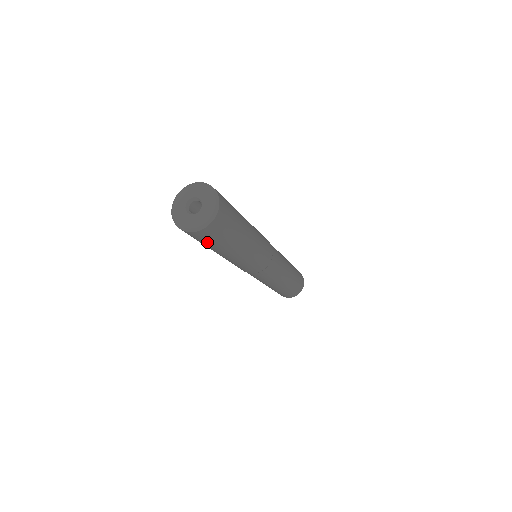
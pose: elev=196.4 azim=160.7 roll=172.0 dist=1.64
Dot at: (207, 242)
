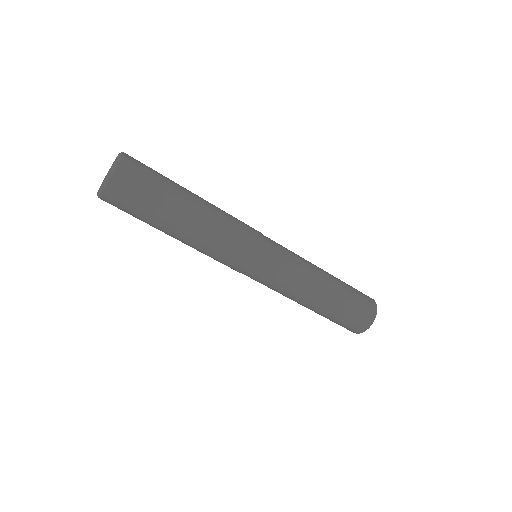
Dot at: (130, 214)
